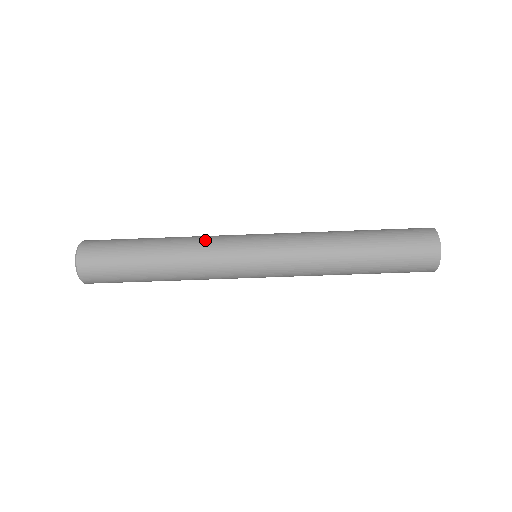
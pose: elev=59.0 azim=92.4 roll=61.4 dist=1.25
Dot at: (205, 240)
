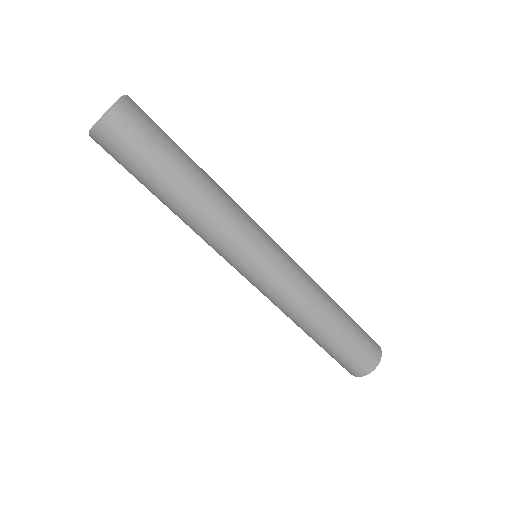
Dot at: (237, 204)
